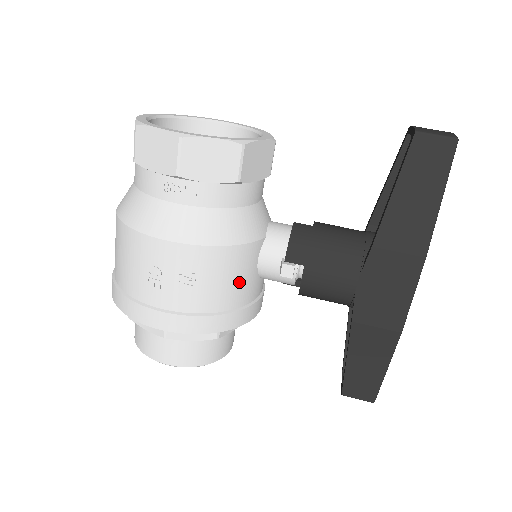
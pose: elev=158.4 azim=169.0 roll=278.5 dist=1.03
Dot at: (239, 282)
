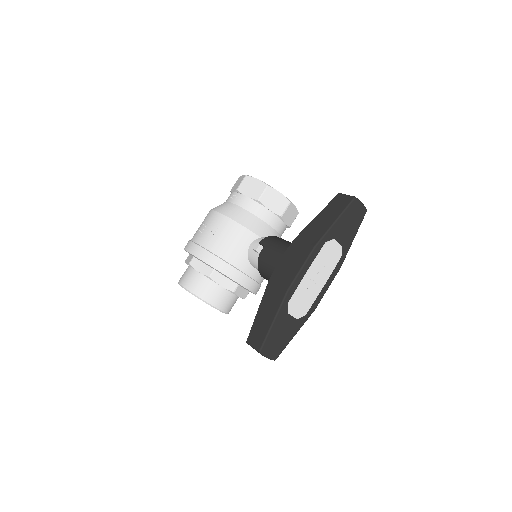
Dot at: (234, 246)
